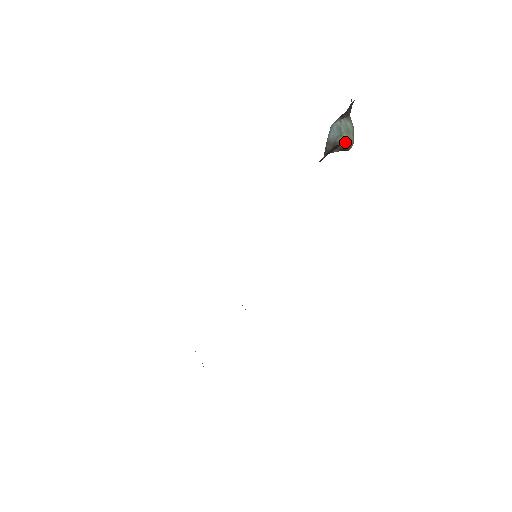
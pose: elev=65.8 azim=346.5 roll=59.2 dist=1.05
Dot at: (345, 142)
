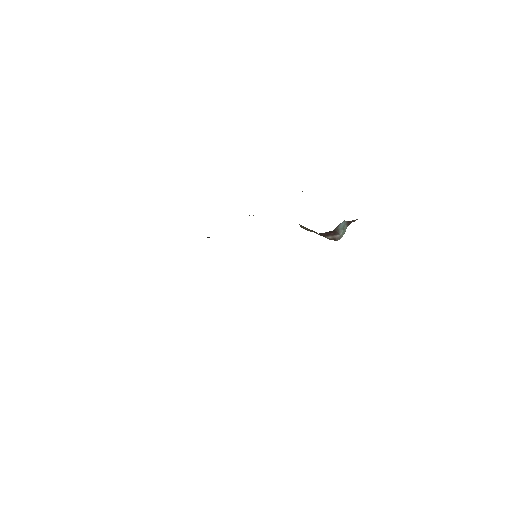
Dot at: (340, 235)
